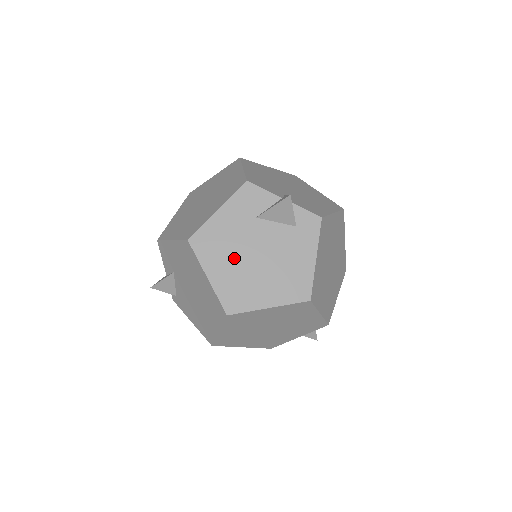
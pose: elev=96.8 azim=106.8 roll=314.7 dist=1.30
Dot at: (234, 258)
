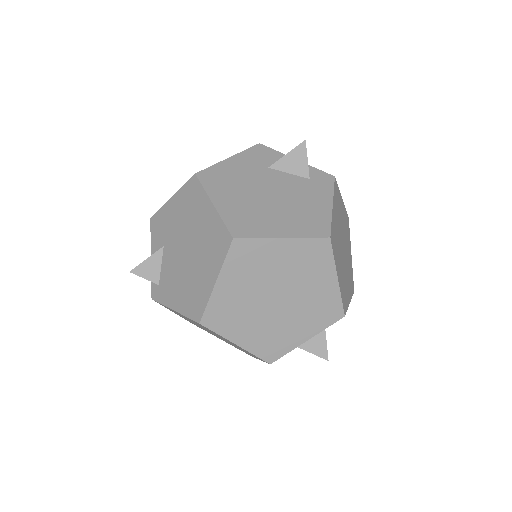
Dot at: (244, 193)
